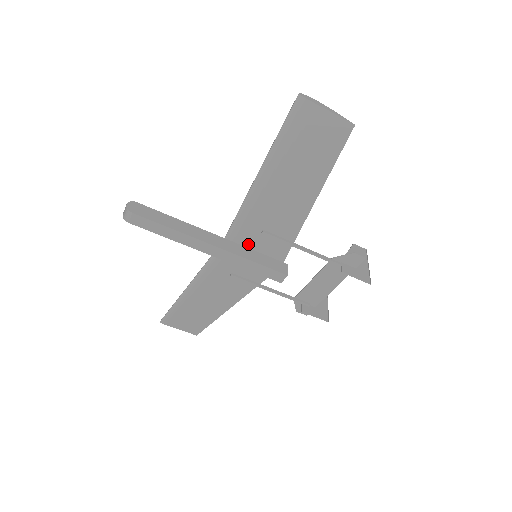
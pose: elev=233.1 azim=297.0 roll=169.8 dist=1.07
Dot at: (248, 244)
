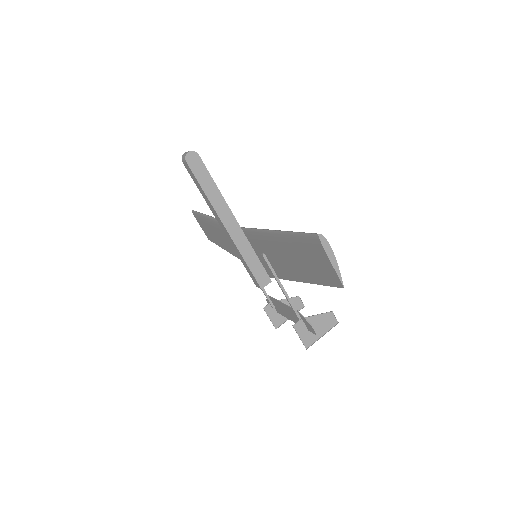
Dot at: (254, 247)
